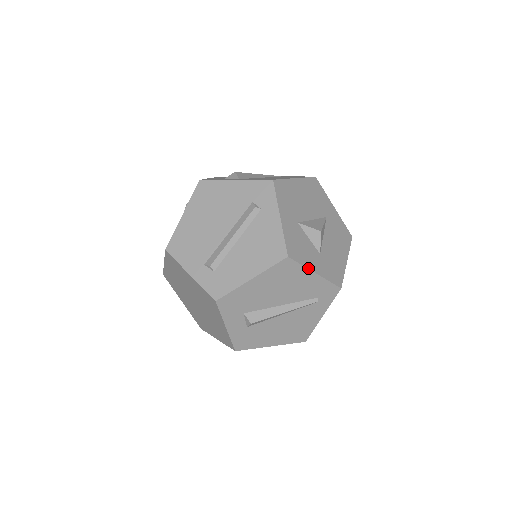
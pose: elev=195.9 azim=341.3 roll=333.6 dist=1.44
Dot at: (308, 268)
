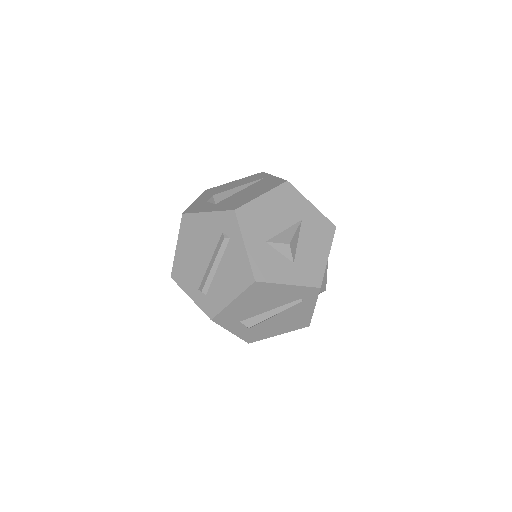
Dot at: (279, 283)
